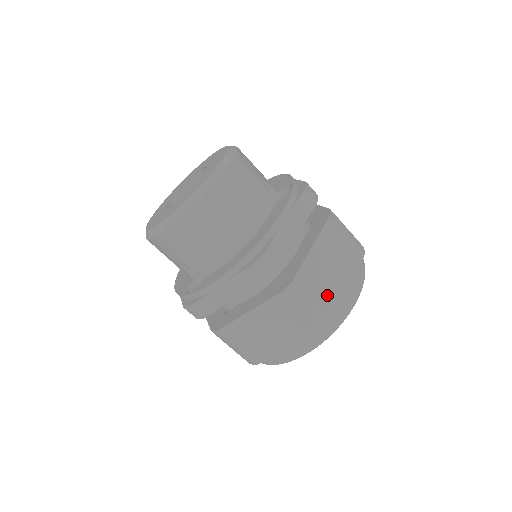
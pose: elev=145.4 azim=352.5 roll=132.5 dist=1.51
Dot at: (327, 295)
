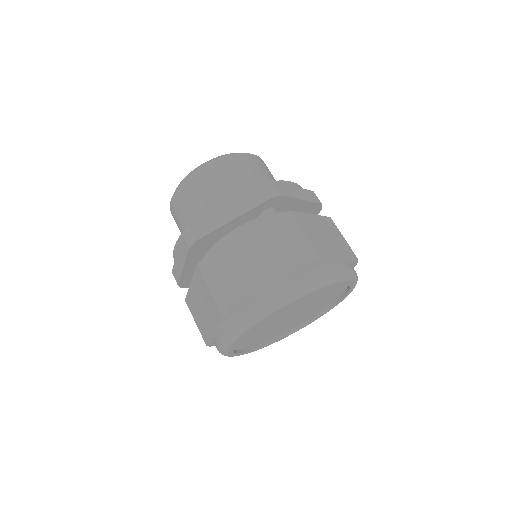
Dot at: (237, 284)
